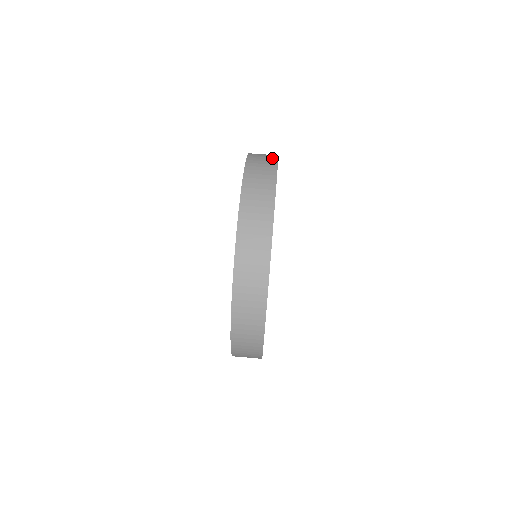
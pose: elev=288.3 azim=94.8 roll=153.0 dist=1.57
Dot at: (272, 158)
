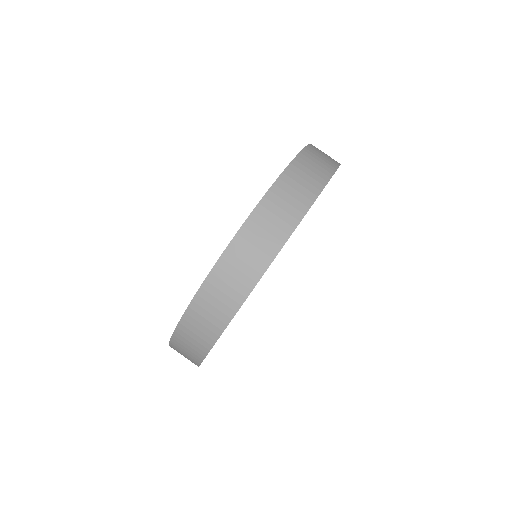
Dot at: occluded
